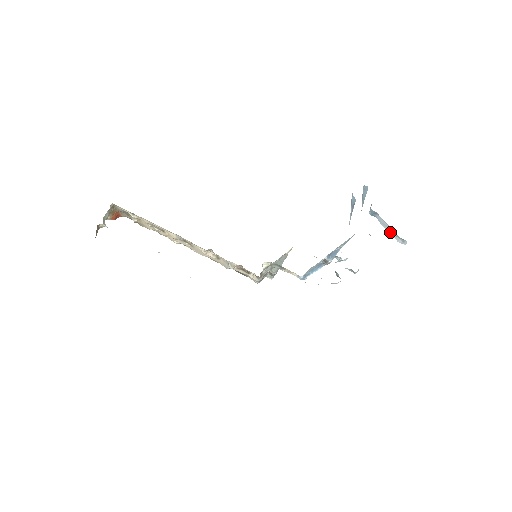
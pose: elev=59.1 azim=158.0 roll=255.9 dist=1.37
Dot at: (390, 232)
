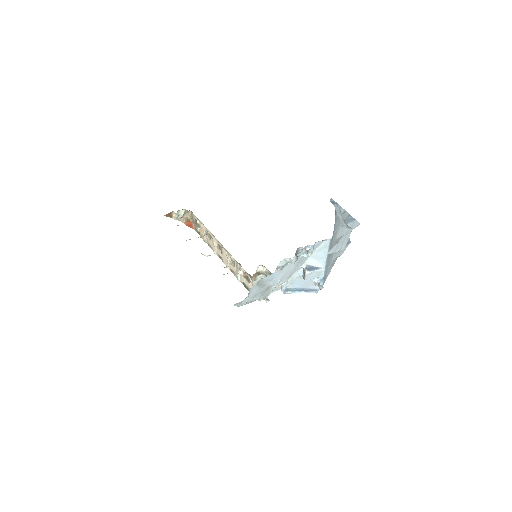
Dot at: (341, 218)
